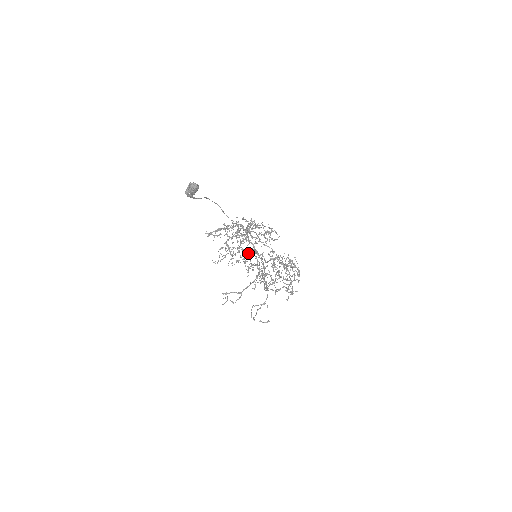
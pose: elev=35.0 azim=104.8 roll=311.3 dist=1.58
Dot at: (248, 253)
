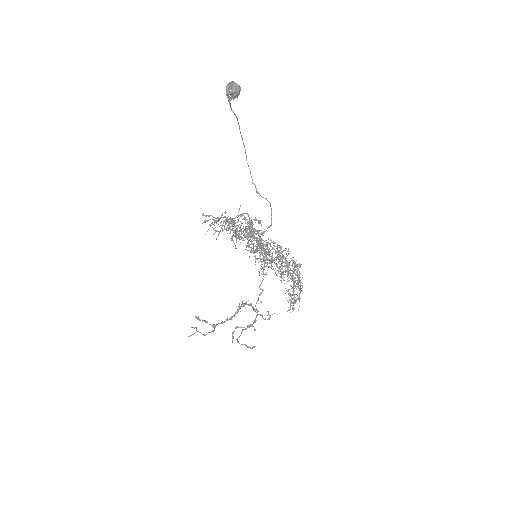
Dot at: occluded
